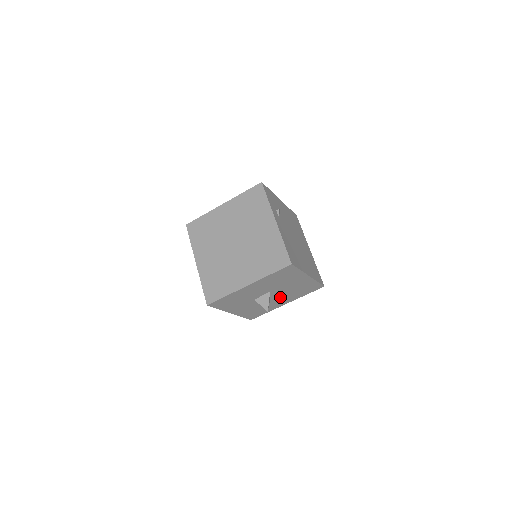
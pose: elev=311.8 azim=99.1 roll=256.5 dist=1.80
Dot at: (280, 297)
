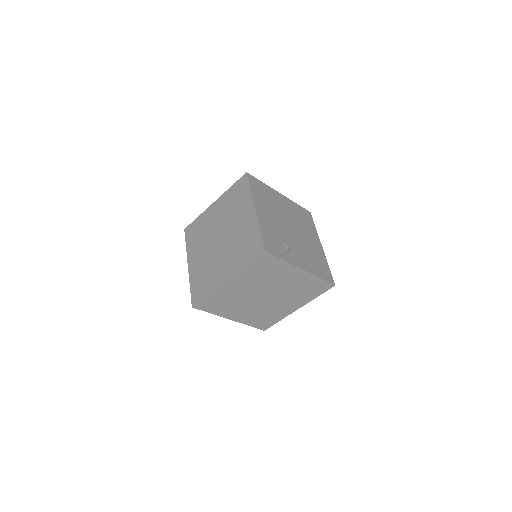
Dot at: occluded
